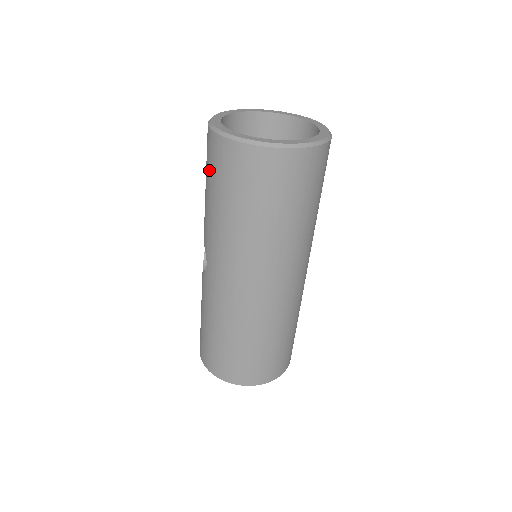
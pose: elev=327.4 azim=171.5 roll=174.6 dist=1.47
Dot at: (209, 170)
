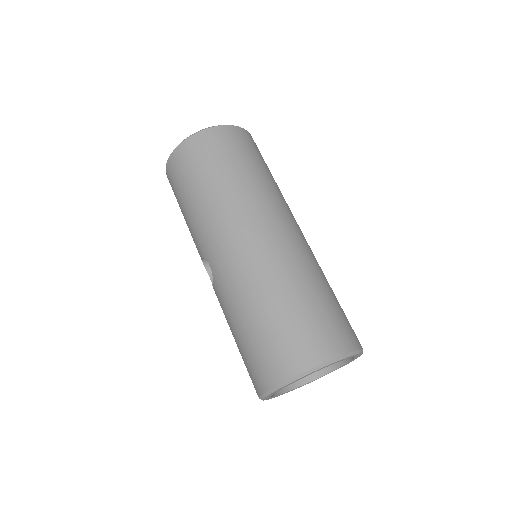
Dot at: (176, 190)
